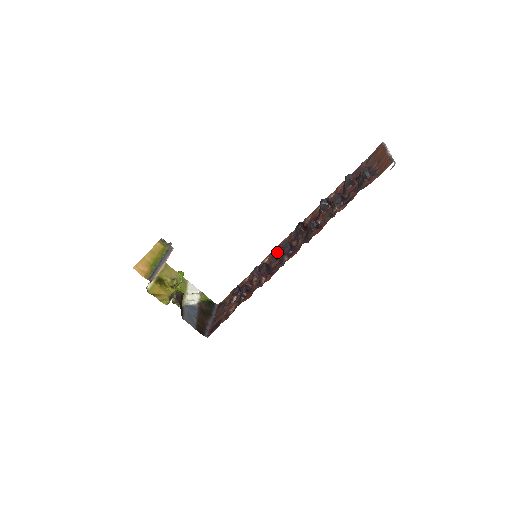
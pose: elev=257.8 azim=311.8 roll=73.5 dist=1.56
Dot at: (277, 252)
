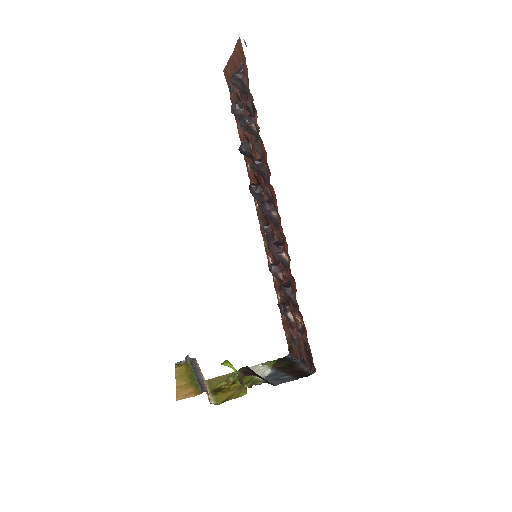
Dot at: (265, 230)
